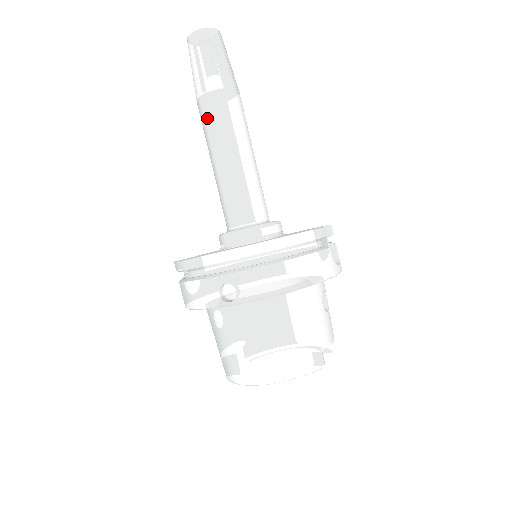
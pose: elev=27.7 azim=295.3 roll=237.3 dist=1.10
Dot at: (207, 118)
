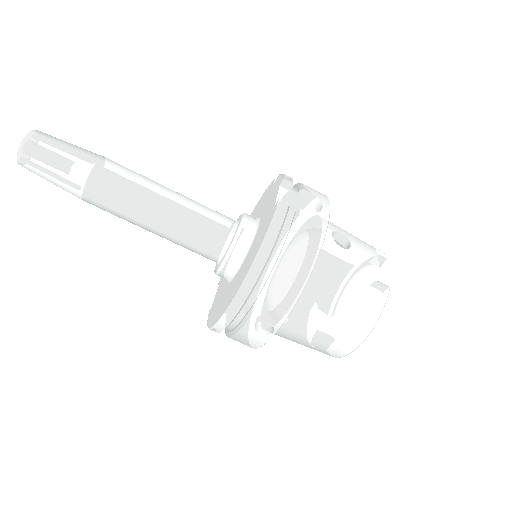
Dot at: (106, 209)
